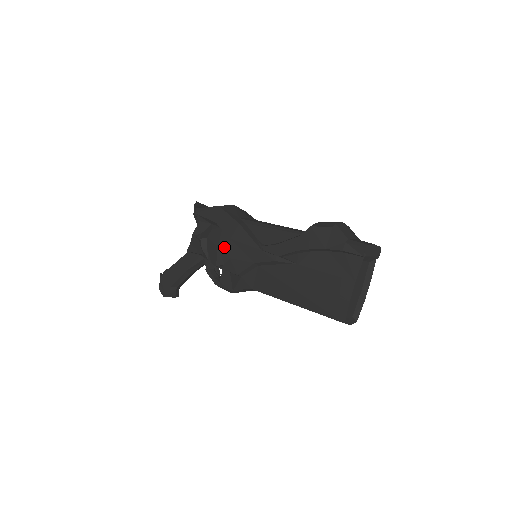
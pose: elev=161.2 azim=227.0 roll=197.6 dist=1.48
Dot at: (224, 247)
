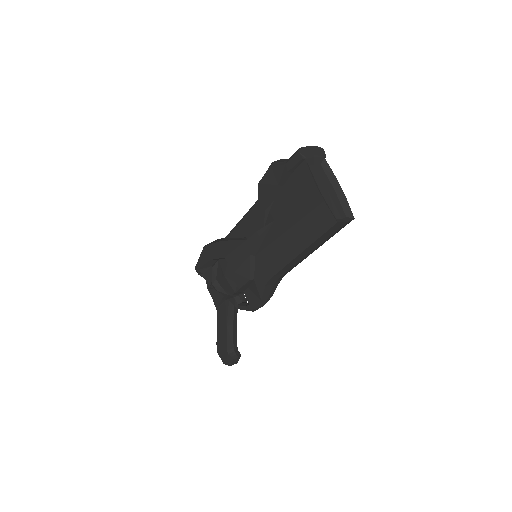
Dot at: (228, 271)
